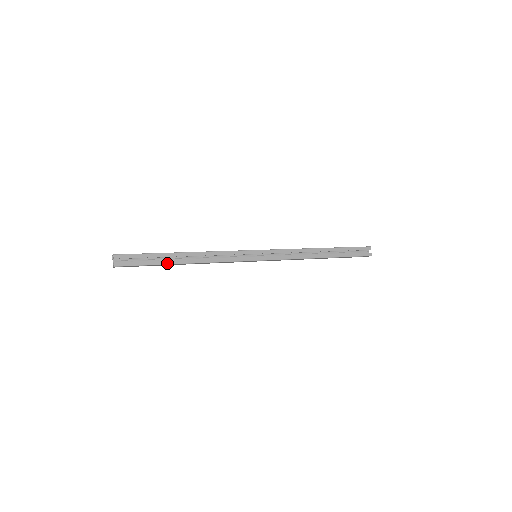
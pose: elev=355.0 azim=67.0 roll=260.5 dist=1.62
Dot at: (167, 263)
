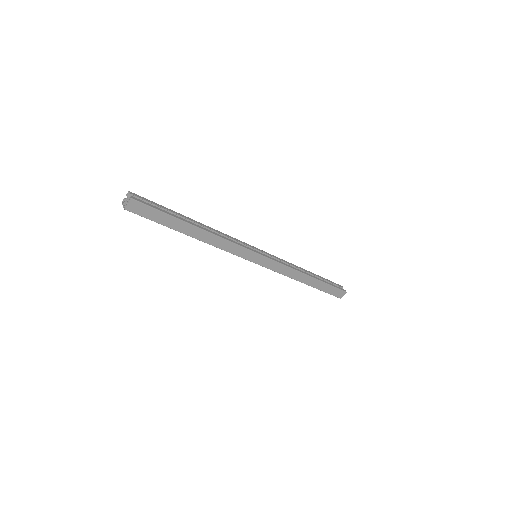
Dot at: (182, 220)
